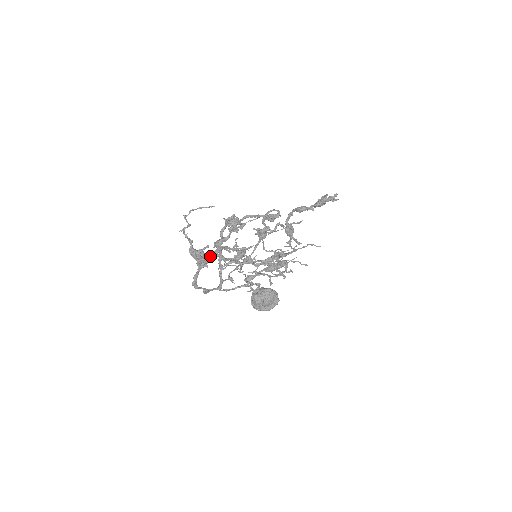
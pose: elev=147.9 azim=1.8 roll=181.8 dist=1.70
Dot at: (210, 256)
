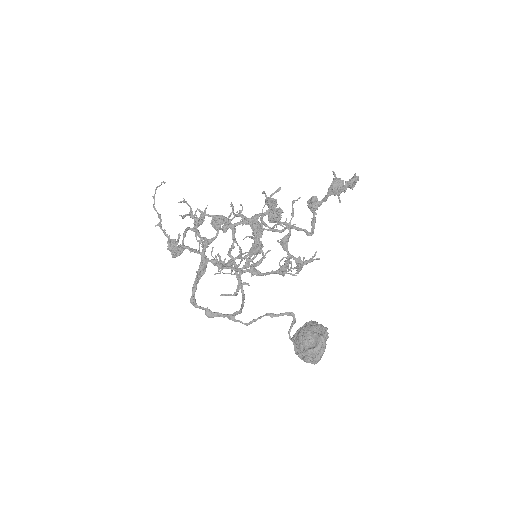
Dot at: occluded
